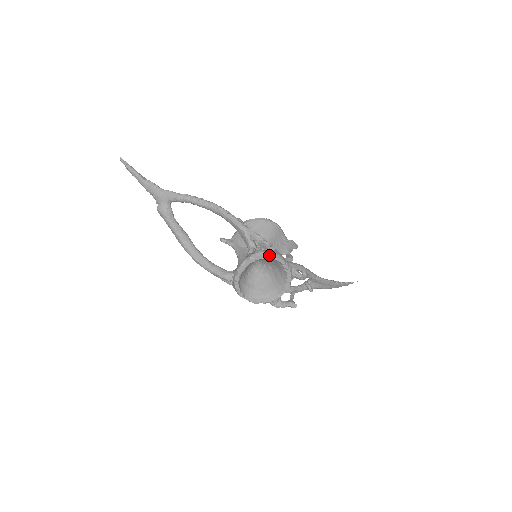
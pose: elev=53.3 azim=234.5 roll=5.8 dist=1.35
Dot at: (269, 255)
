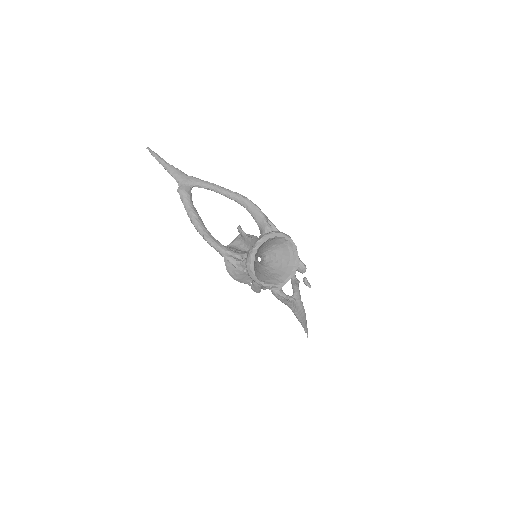
Dot at: (286, 235)
